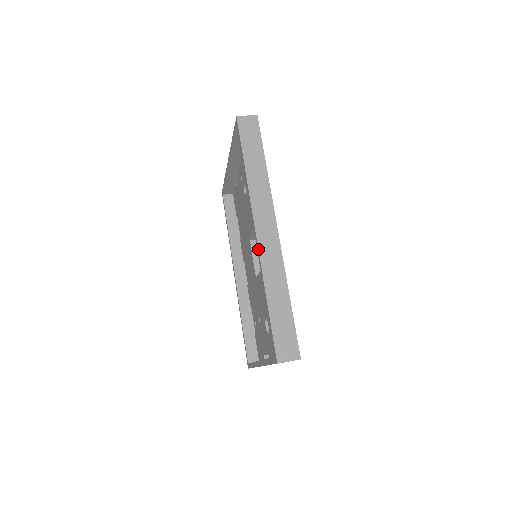
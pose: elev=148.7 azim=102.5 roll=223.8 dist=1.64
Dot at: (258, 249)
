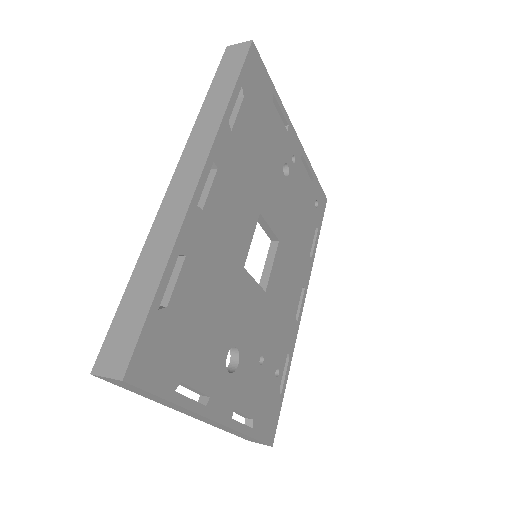
Dot at: occluded
